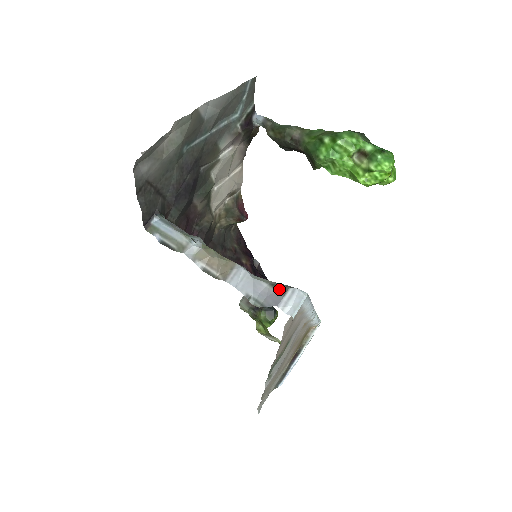
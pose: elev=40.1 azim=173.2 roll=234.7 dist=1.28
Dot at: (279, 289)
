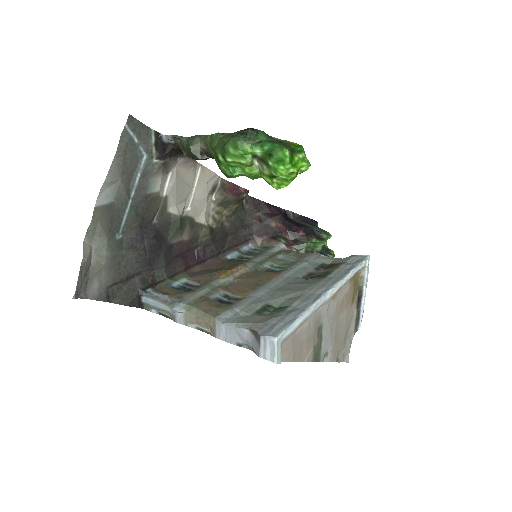
Dot at: (256, 336)
